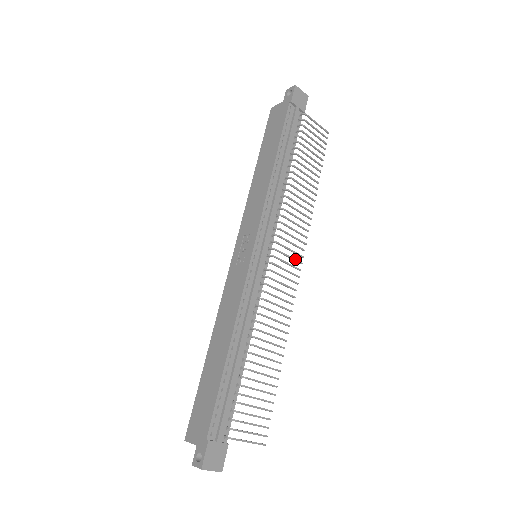
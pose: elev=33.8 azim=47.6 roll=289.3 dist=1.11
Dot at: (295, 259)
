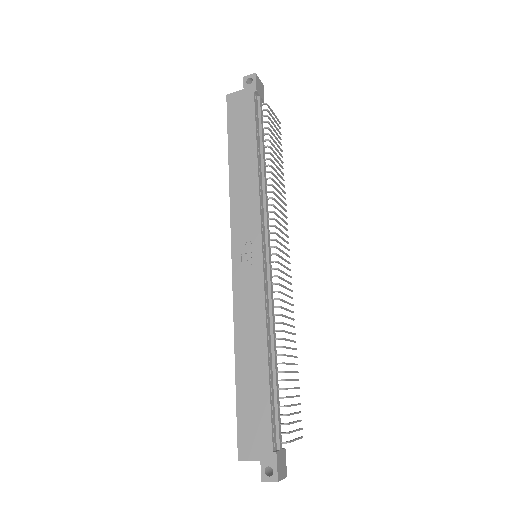
Dot at: (286, 254)
